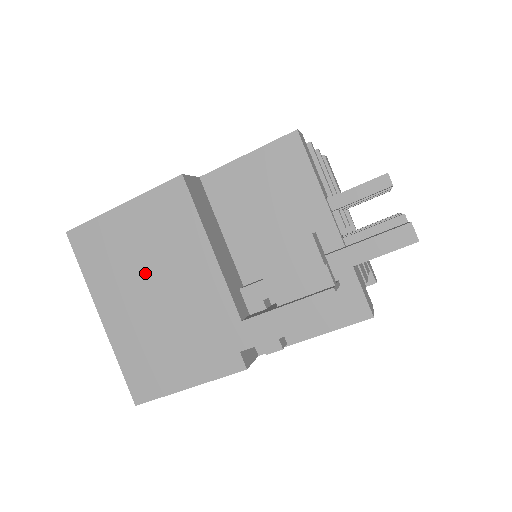
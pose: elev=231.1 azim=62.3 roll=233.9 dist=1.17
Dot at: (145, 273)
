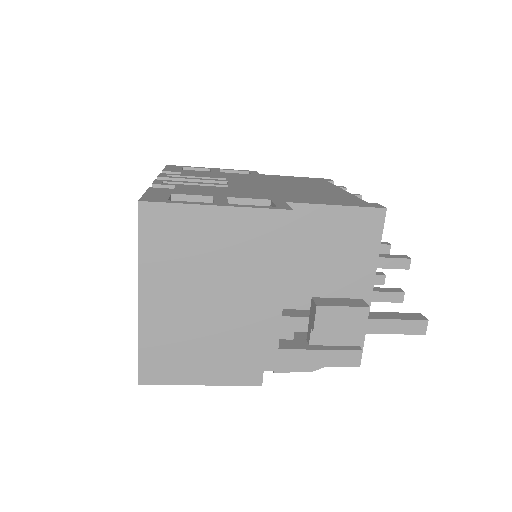
Dot at: (209, 277)
